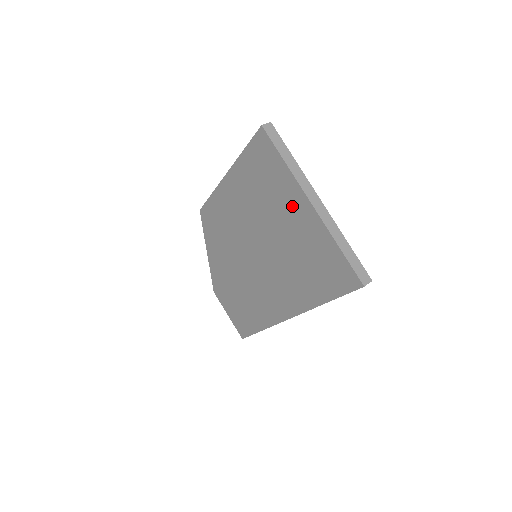
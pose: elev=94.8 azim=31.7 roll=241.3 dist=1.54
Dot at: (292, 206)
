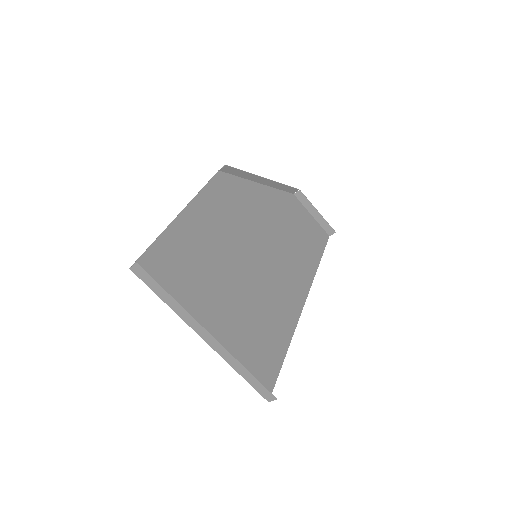
Dot at: (206, 311)
